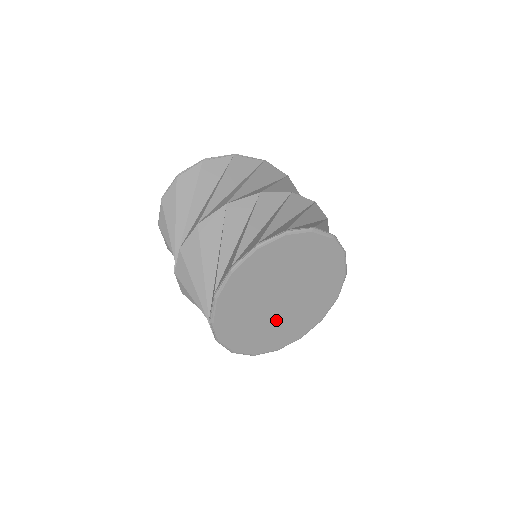
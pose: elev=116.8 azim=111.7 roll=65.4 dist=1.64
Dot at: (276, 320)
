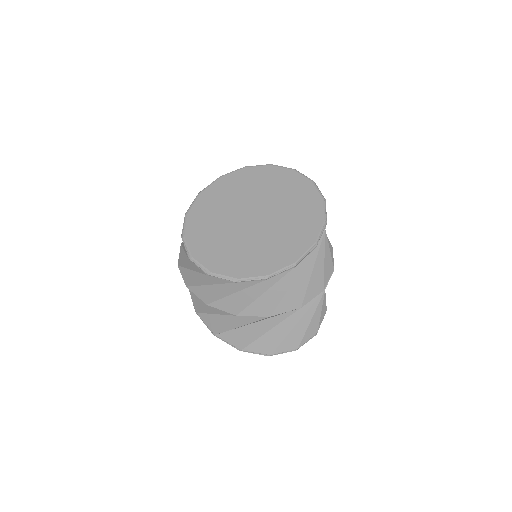
Dot at: (245, 239)
